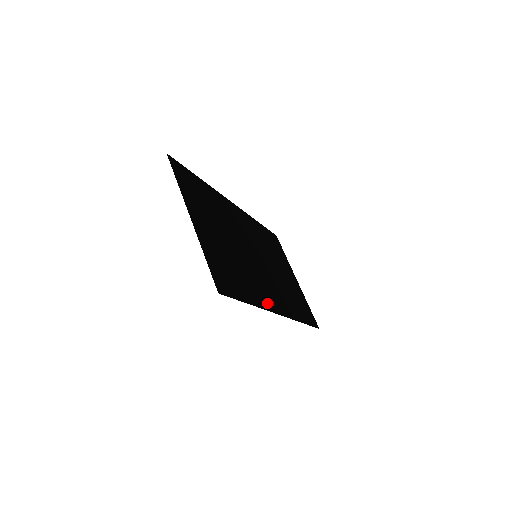
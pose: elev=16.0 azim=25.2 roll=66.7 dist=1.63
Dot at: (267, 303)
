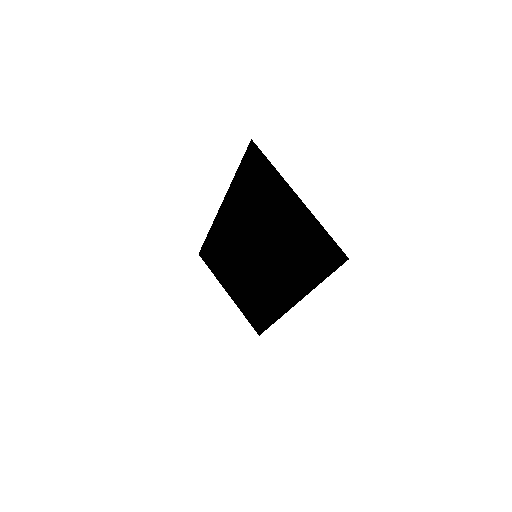
Dot at: (298, 291)
